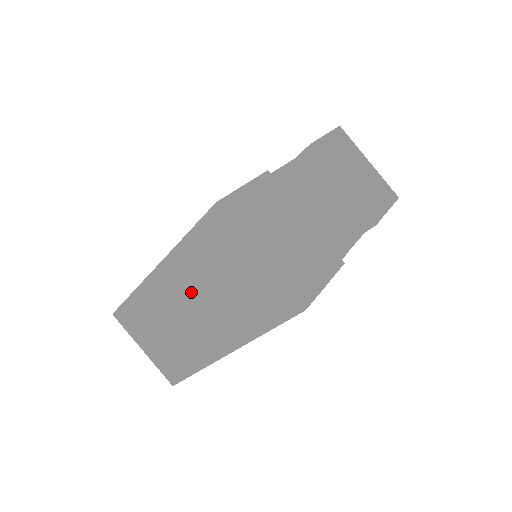
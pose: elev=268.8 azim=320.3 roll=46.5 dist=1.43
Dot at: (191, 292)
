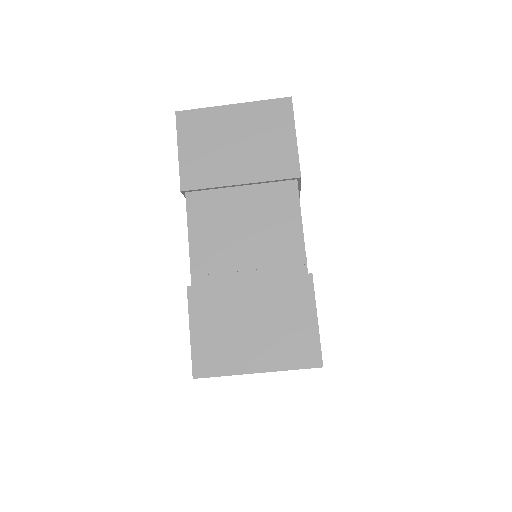
Dot at: occluded
